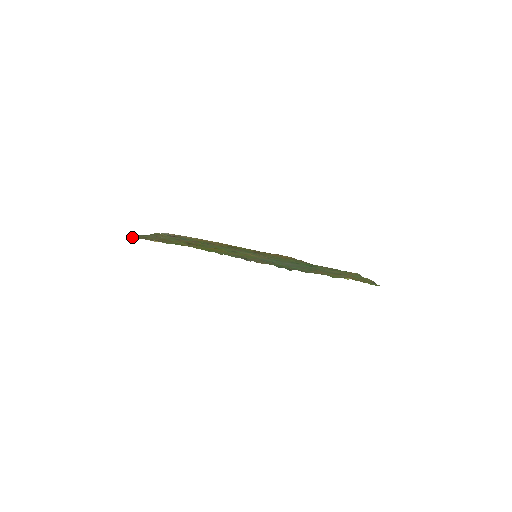
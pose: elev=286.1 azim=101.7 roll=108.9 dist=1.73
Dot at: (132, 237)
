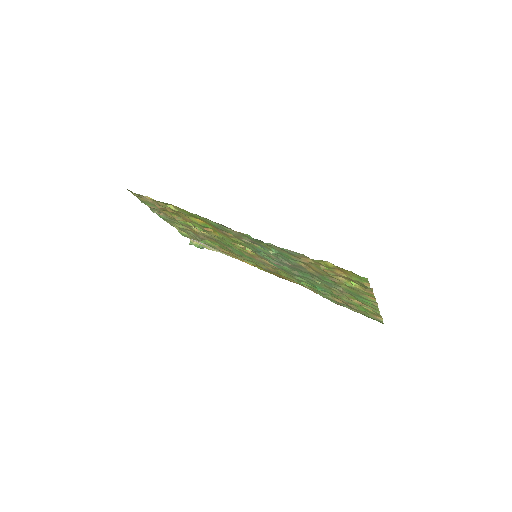
Dot at: (130, 191)
